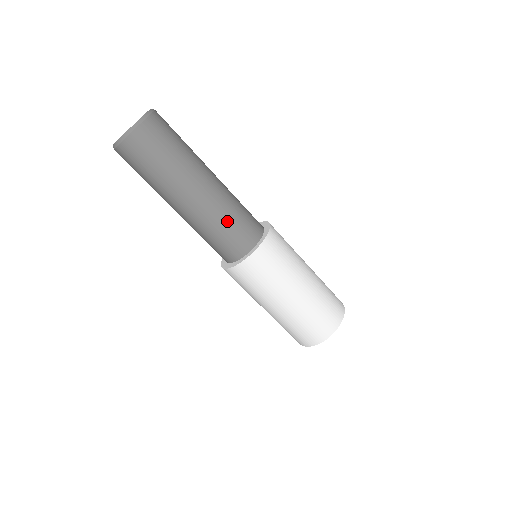
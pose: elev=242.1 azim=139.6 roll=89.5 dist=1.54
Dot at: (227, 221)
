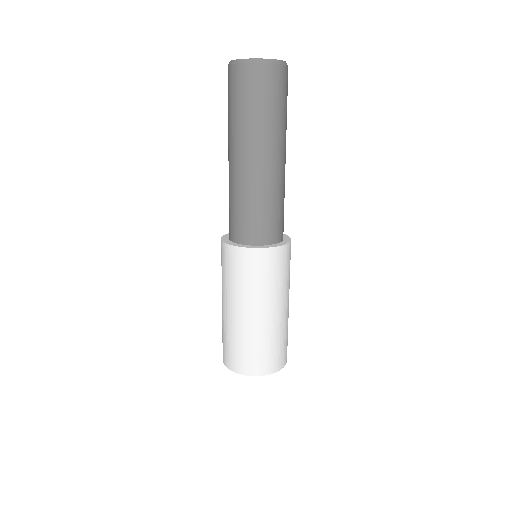
Dot at: (259, 204)
